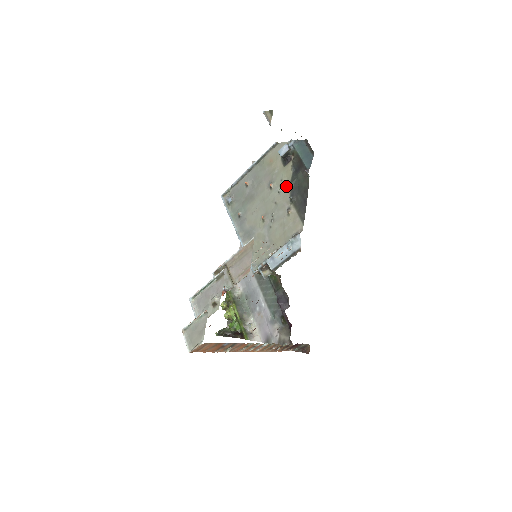
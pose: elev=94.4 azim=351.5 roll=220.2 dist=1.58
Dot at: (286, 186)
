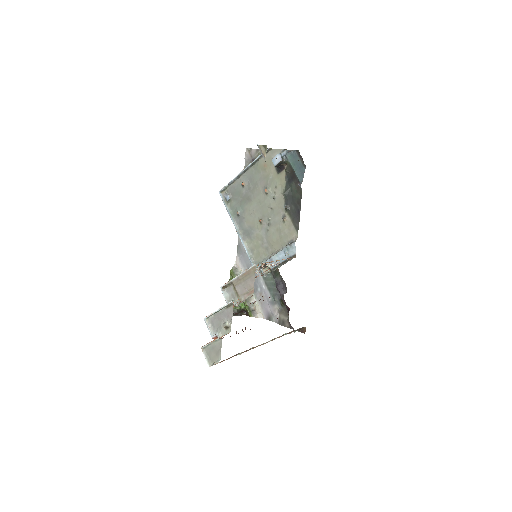
Dot at: (280, 194)
